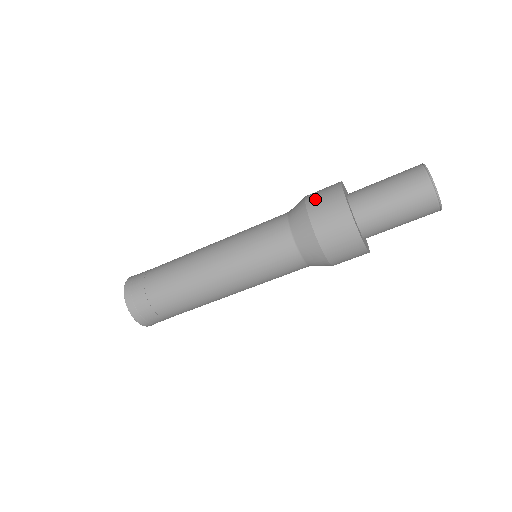
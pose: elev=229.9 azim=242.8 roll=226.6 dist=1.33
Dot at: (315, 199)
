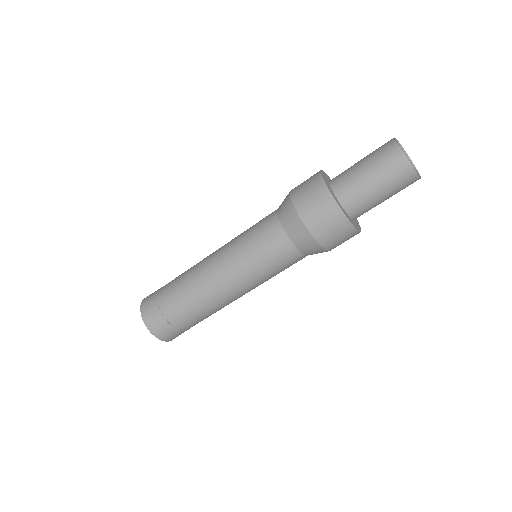
Dot at: (298, 185)
